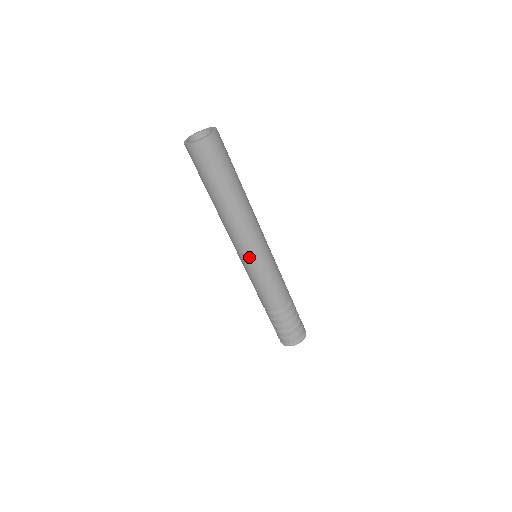
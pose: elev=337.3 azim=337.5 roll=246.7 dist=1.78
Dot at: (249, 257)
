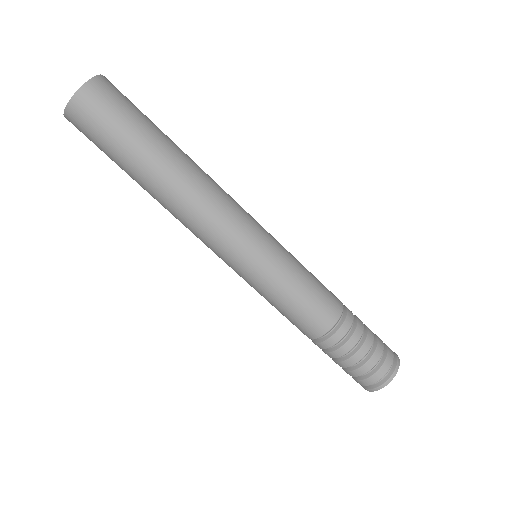
Dot at: (227, 264)
